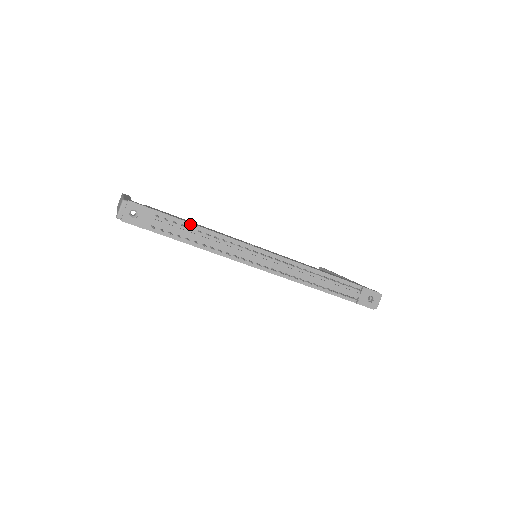
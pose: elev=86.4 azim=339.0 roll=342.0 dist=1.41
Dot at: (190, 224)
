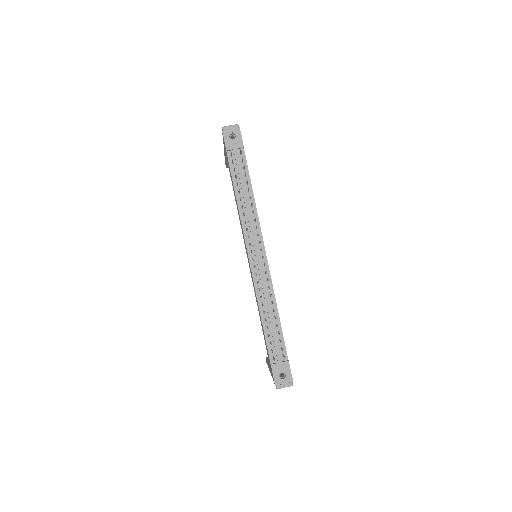
Dot at: (250, 181)
